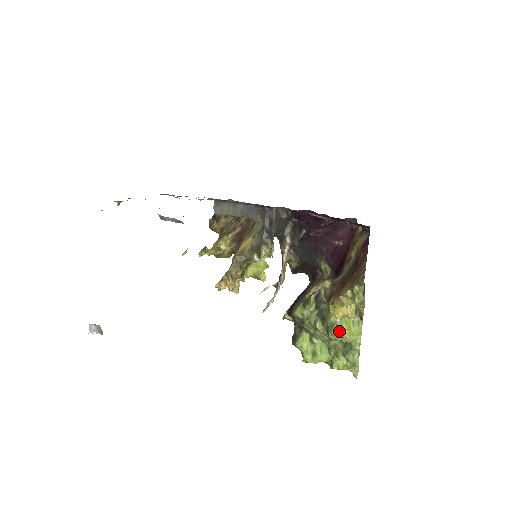
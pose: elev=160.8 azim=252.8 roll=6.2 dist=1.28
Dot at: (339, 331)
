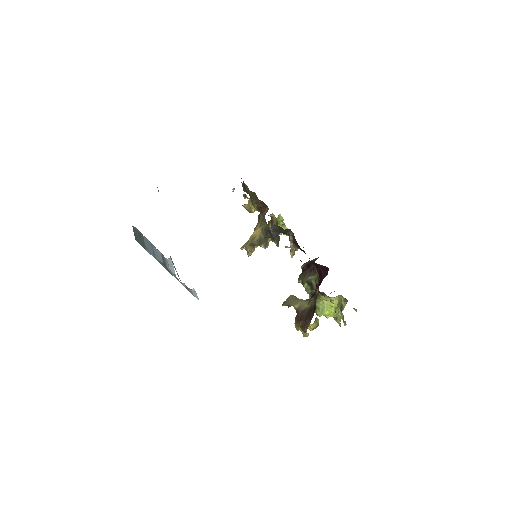
Dot at: (319, 315)
